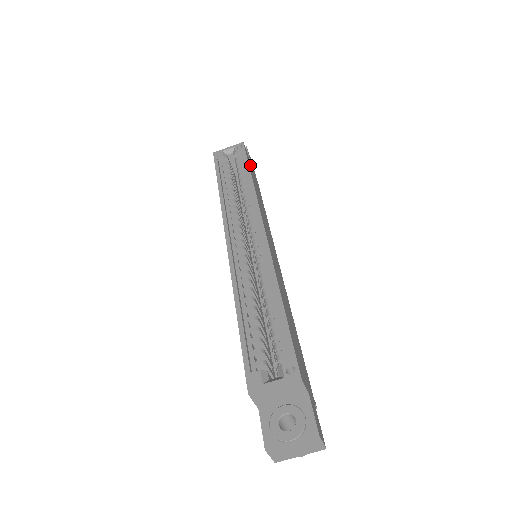
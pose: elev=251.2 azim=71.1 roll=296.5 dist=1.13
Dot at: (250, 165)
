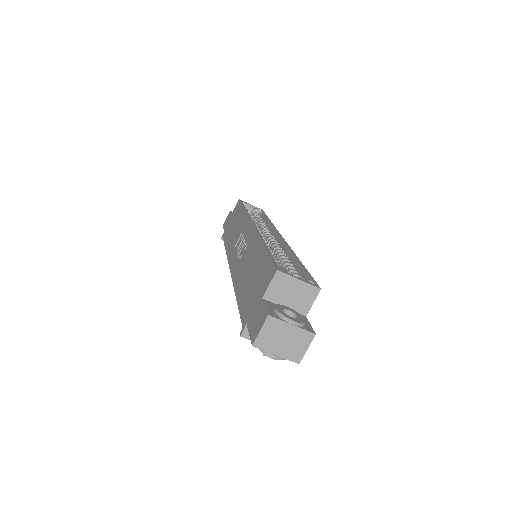
Dot at: occluded
